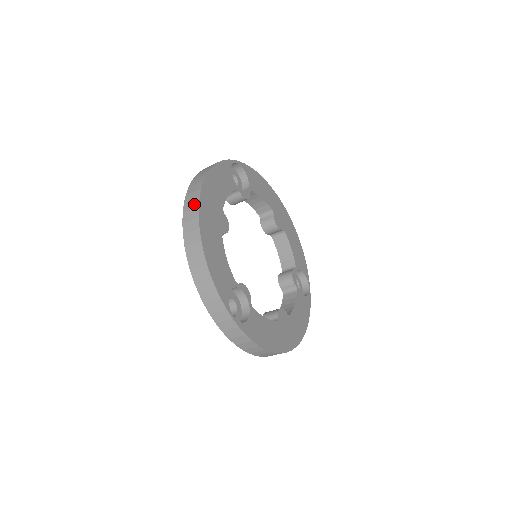
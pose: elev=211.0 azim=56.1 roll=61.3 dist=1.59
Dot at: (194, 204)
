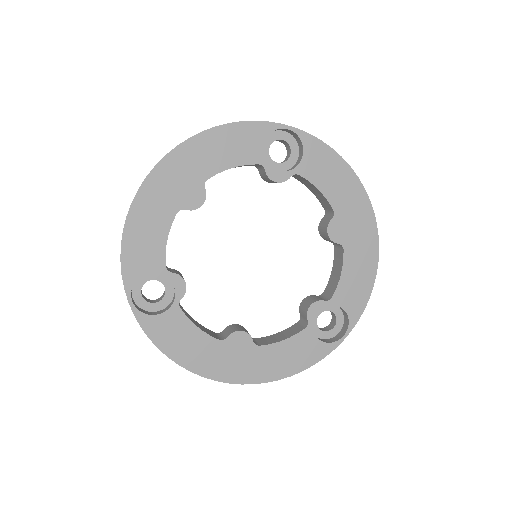
Dot at: (159, 161)
